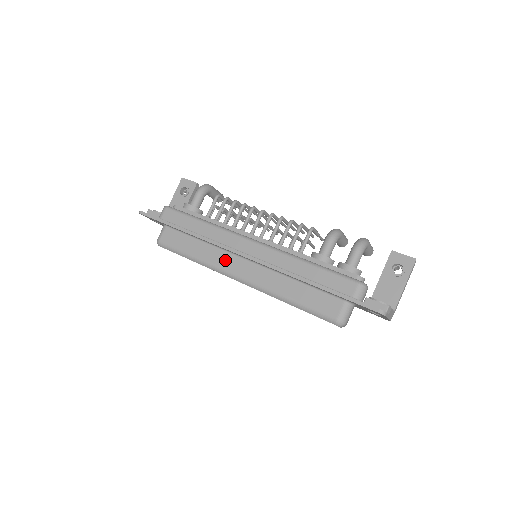
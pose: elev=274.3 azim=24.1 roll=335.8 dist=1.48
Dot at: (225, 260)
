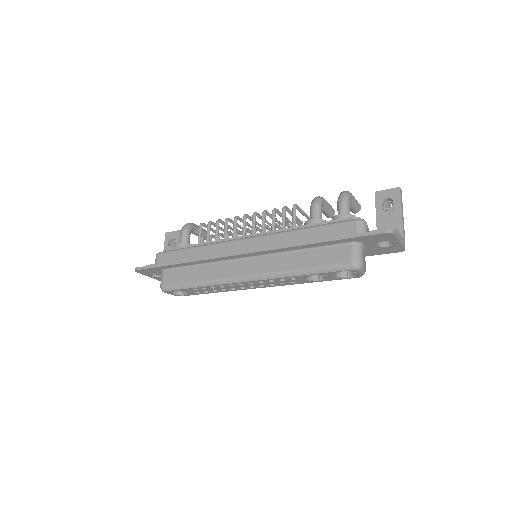
Dot at: (228, 269)
